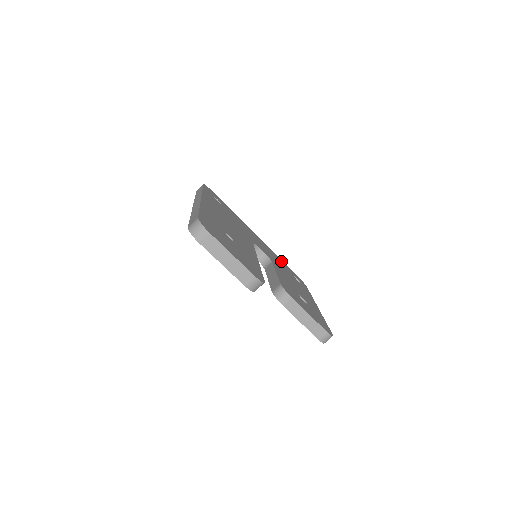
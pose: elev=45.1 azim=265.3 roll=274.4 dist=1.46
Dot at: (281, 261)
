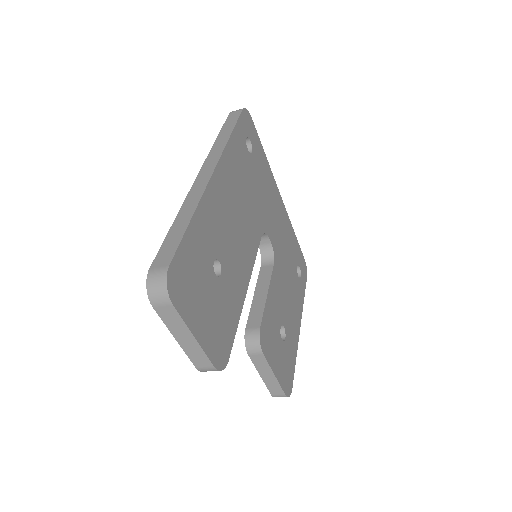
Dot at: (293, 240)
